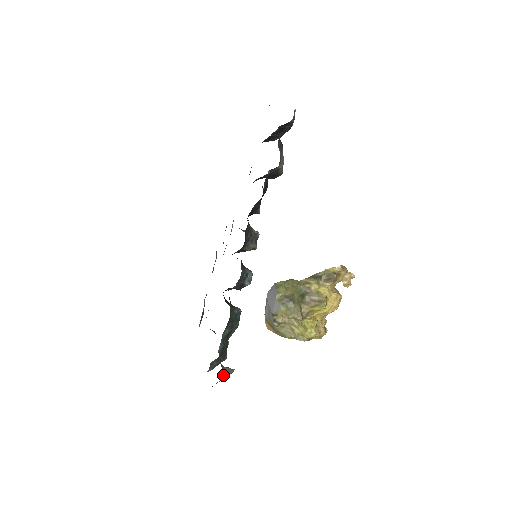
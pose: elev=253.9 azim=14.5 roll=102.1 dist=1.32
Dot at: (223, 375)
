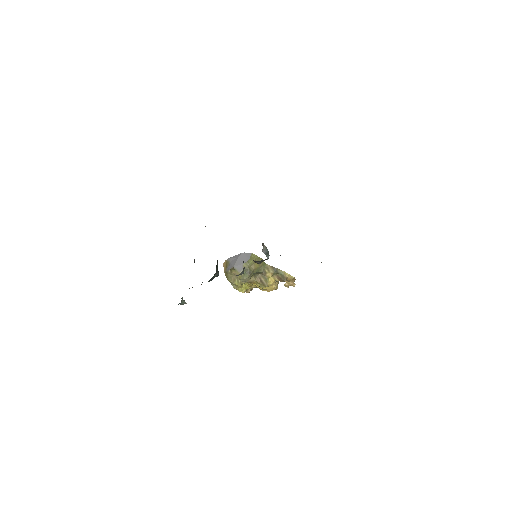
Dot at: occluded
